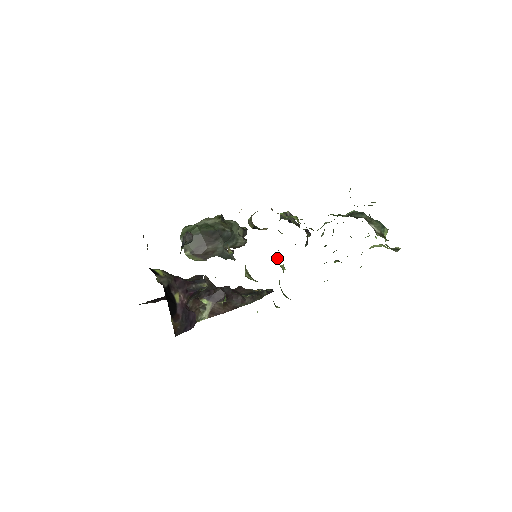
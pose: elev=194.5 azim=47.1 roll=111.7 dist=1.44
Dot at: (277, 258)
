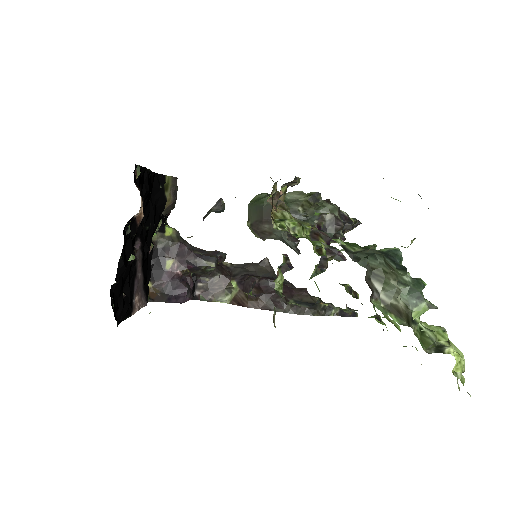
Dot at: (282, 270)
